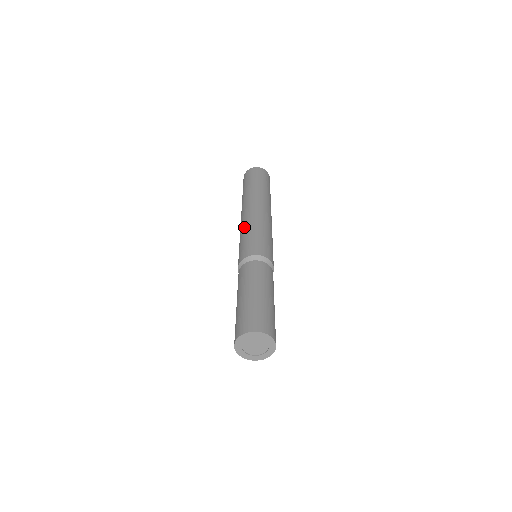
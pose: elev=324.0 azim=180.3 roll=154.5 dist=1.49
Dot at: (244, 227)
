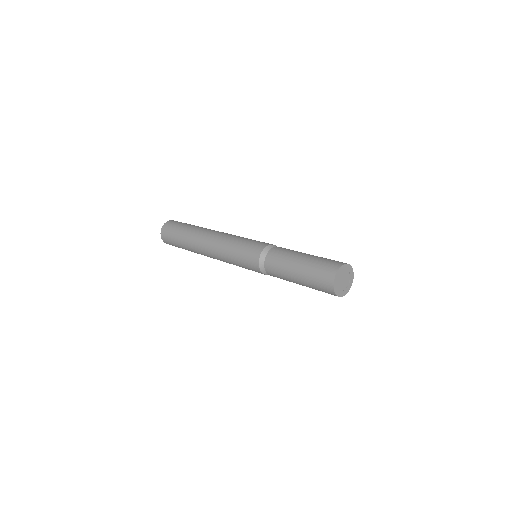
Dot at: (225, 251)
